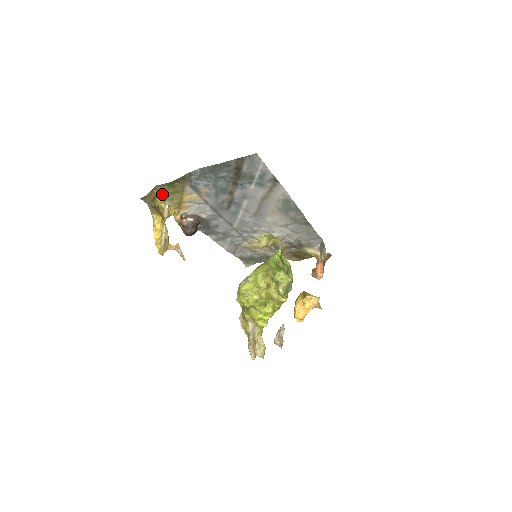
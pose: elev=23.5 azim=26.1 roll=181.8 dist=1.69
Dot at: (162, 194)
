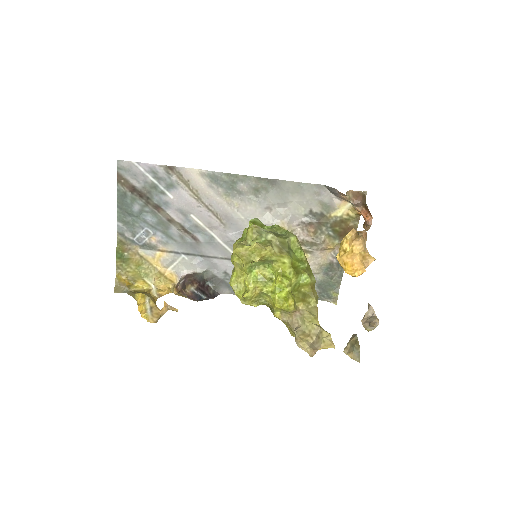
Dot at: (133, 276)
